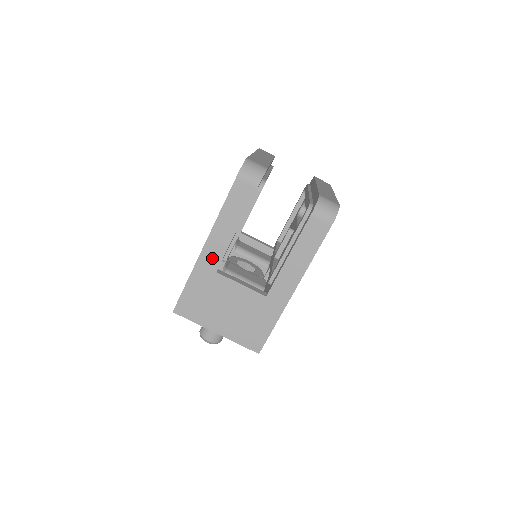
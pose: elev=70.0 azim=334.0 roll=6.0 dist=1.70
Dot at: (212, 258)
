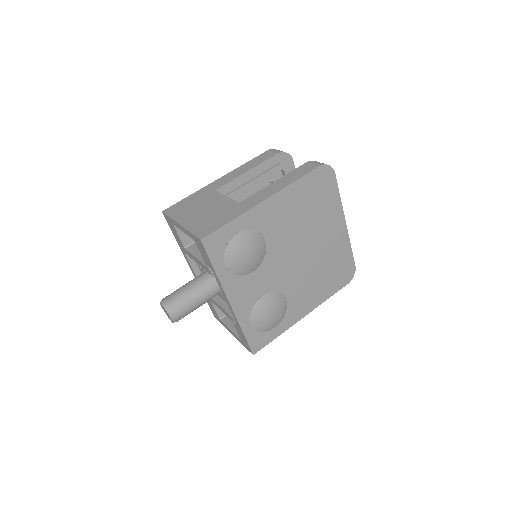
Dot at: (219, 184)
